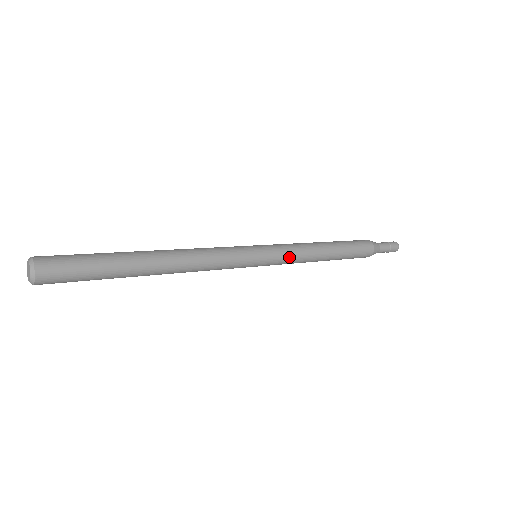
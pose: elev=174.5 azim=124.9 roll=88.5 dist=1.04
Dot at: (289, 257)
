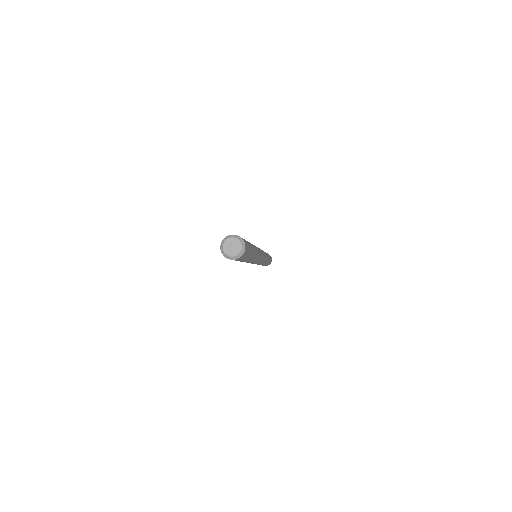
Dot at: (265, 260)
